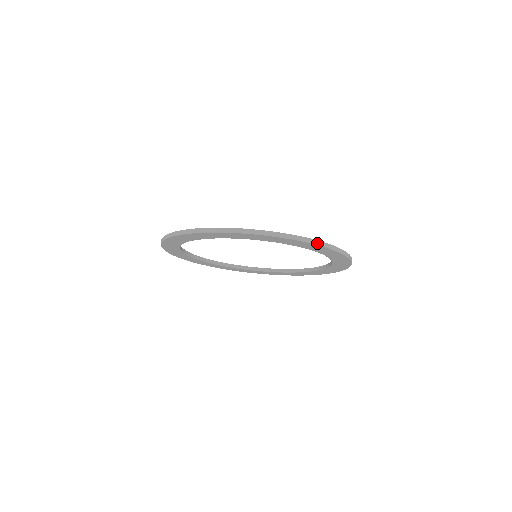
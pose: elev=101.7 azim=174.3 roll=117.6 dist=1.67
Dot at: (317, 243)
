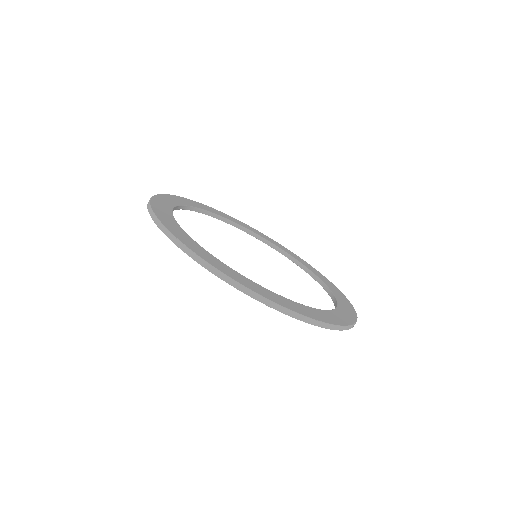
Dot at: (226, 279)
